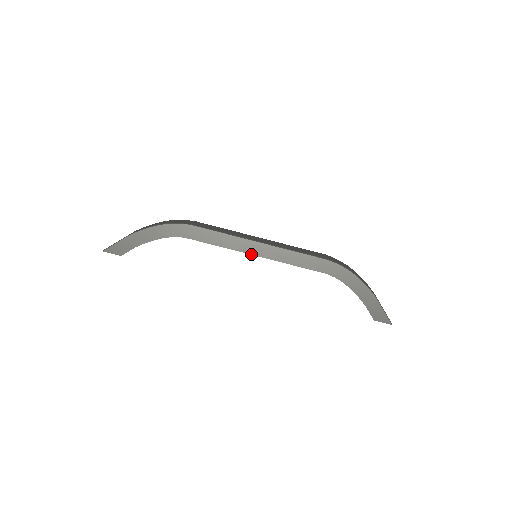
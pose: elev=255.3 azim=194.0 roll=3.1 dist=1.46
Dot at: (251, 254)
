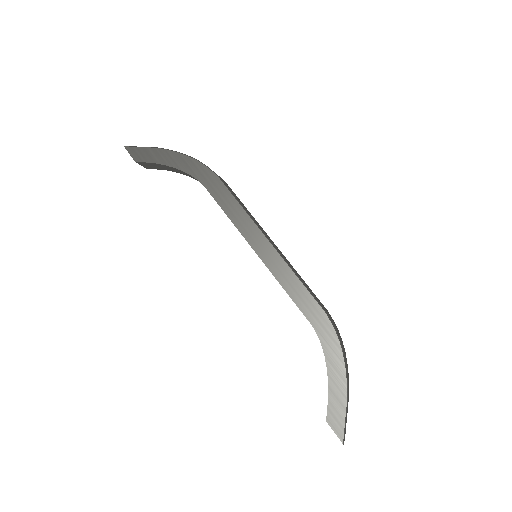
Dot at: (252, 247)
